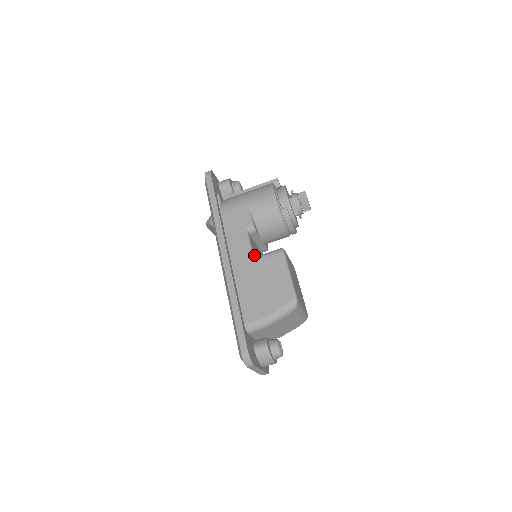
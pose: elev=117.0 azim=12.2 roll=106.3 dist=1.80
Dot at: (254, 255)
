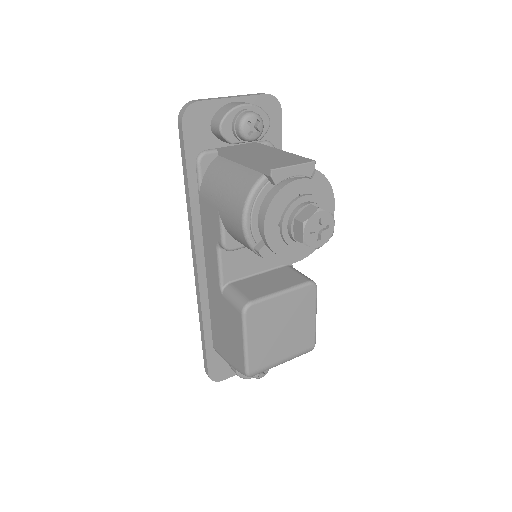
Dot at: (227, 281)
